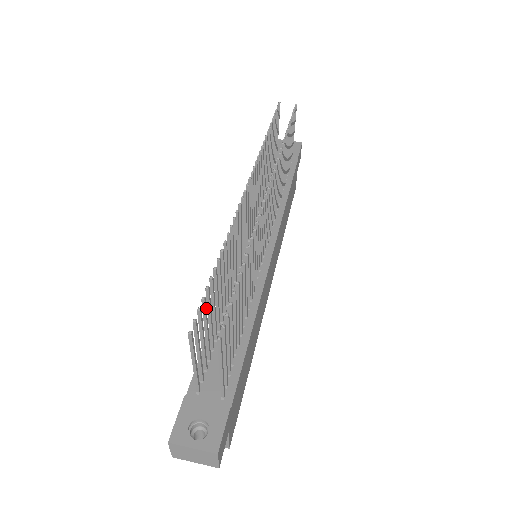
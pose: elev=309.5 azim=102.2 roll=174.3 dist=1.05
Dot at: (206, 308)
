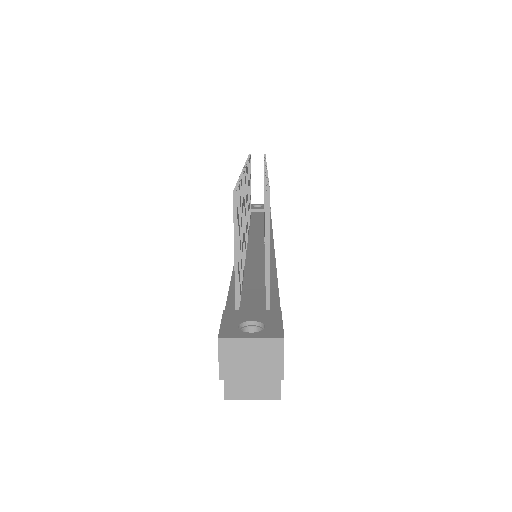
Dot at: (239, 202)
